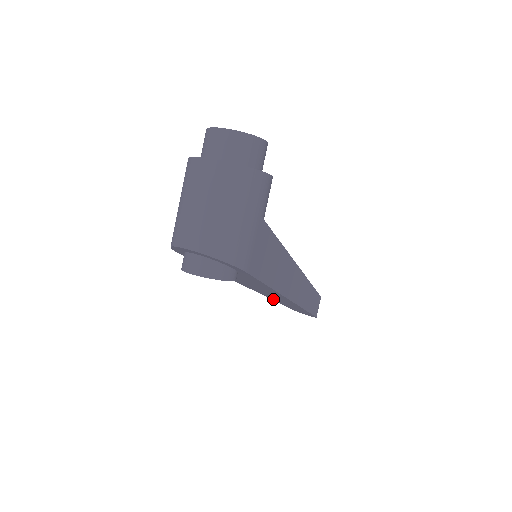
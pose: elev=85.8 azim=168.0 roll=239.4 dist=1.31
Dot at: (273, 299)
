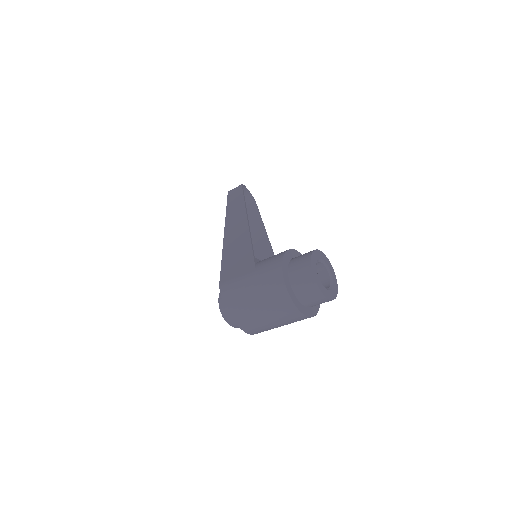
Dot at: occluded
